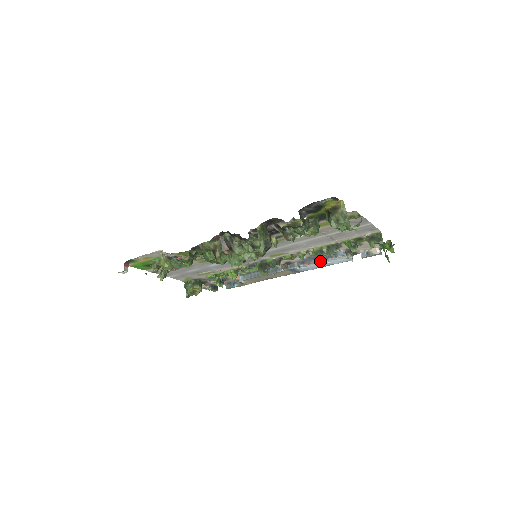
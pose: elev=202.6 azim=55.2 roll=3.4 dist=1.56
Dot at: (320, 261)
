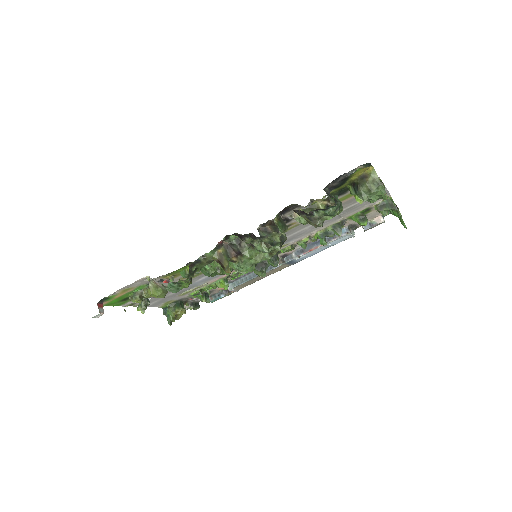
Dot at: (322, 245)
